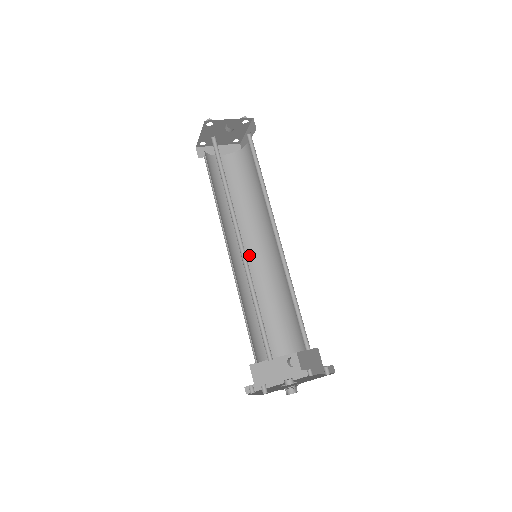
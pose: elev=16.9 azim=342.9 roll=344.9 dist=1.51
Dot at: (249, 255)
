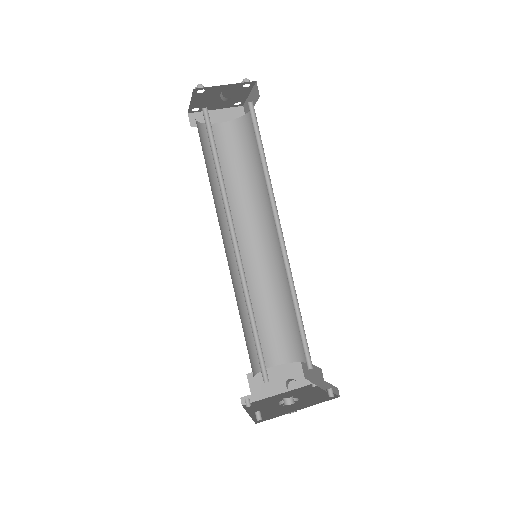
Dot at: (250, 248)
